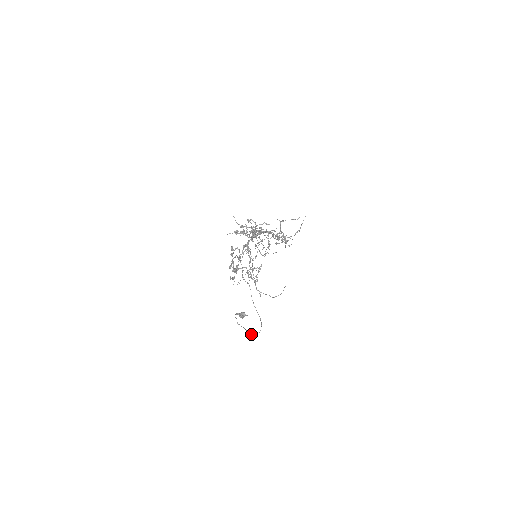
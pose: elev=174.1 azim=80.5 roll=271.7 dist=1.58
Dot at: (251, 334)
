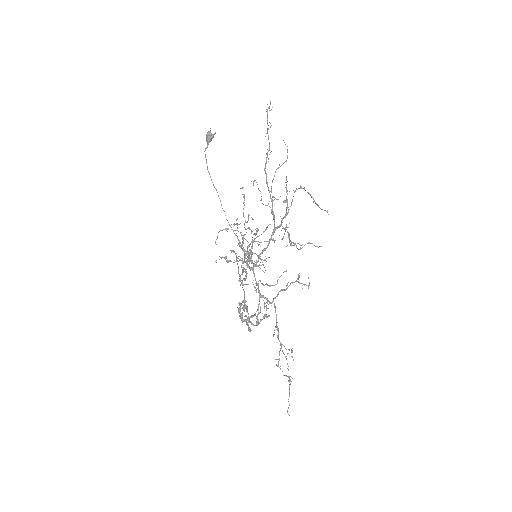
Dot at: occluded
